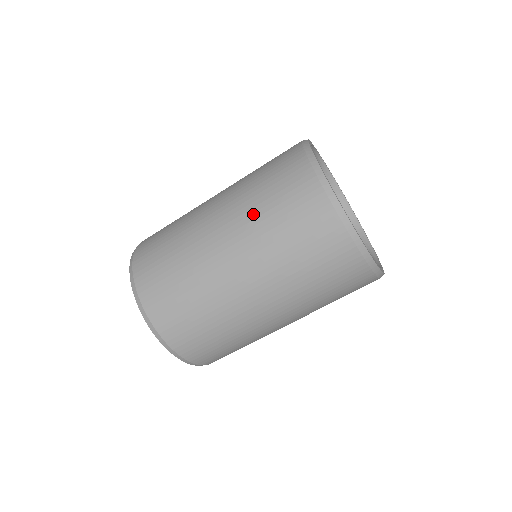
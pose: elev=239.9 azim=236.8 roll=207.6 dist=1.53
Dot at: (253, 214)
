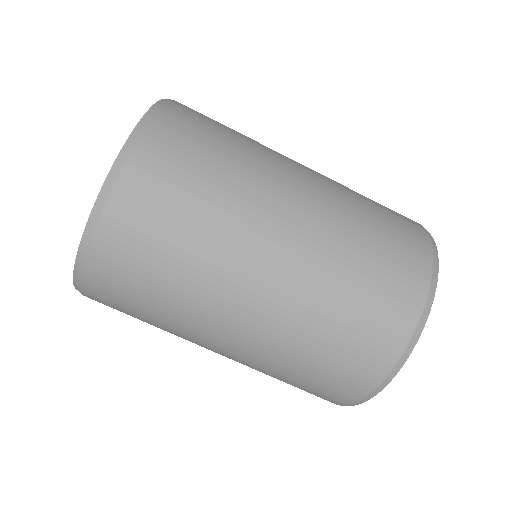
Dot at: (305, 326)
